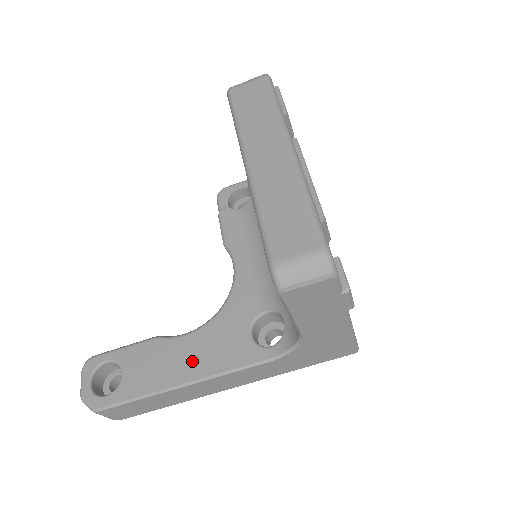
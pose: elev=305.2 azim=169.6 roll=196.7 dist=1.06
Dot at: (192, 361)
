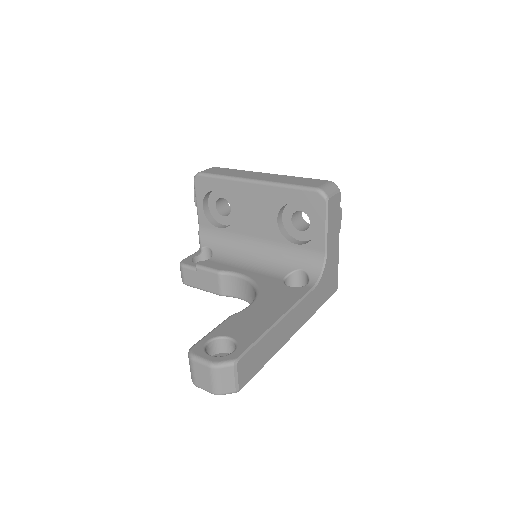
Dot at: (272, 309)
